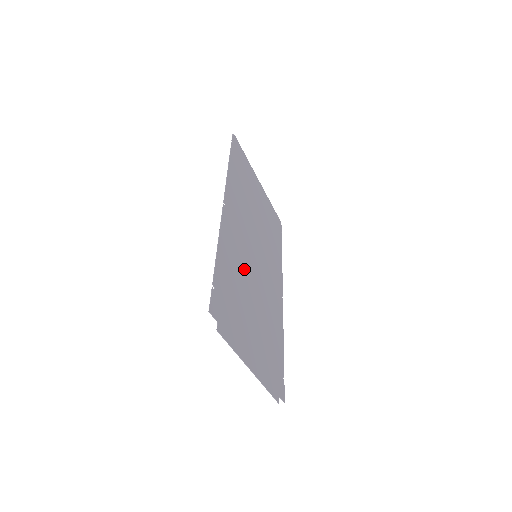
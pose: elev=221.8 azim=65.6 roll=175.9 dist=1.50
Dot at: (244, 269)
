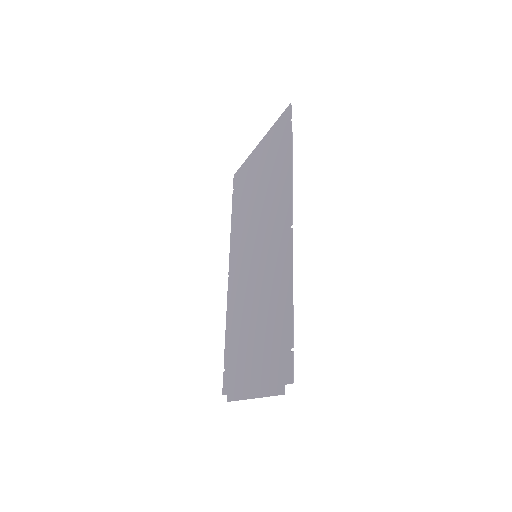
Dot at: (266, 288)
